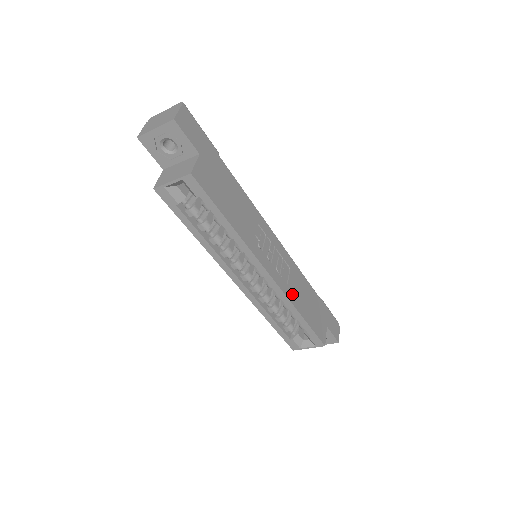
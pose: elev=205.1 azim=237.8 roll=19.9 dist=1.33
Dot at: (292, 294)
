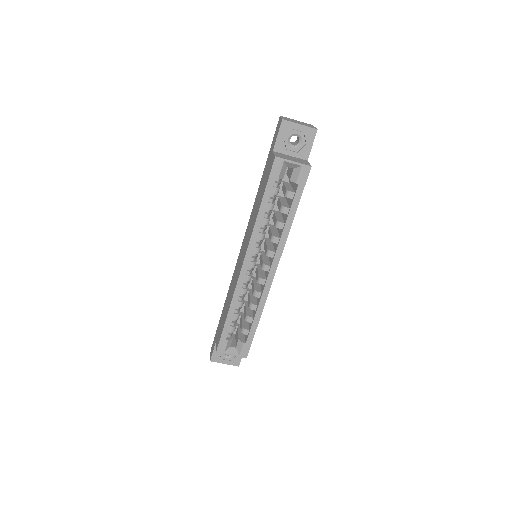
Dot at: occluded
